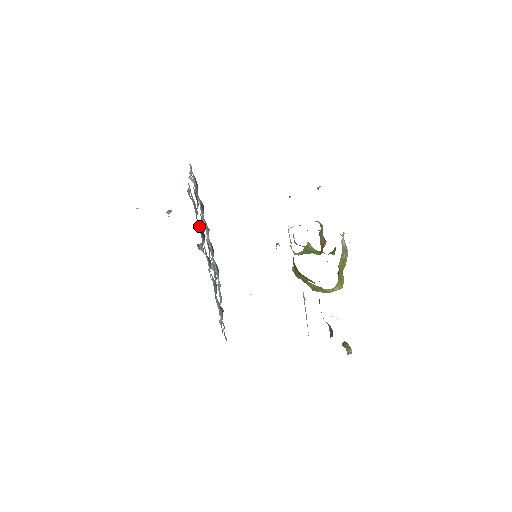
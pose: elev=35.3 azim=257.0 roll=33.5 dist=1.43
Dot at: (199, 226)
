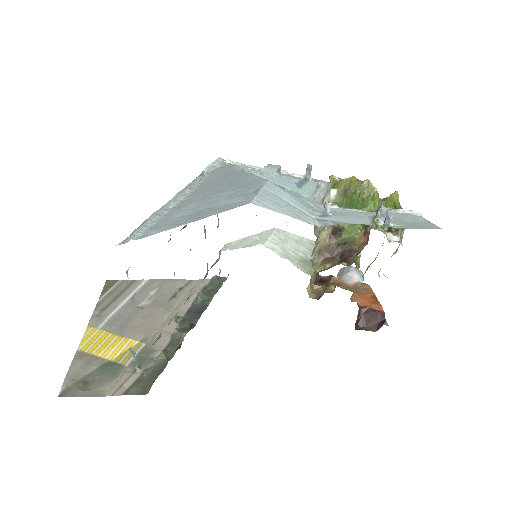
Dot at: occluded
